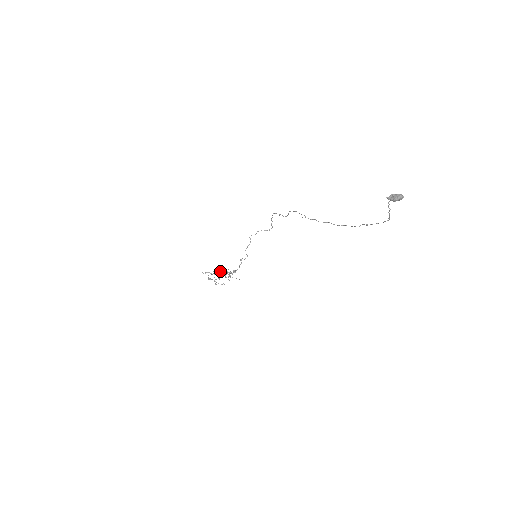
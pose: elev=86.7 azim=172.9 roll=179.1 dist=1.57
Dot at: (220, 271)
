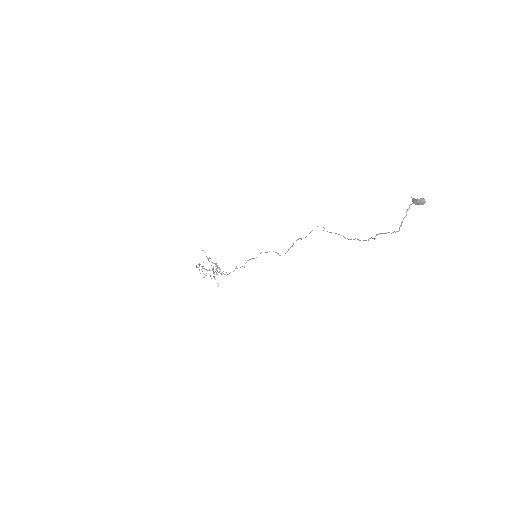
Dot at: occluded
